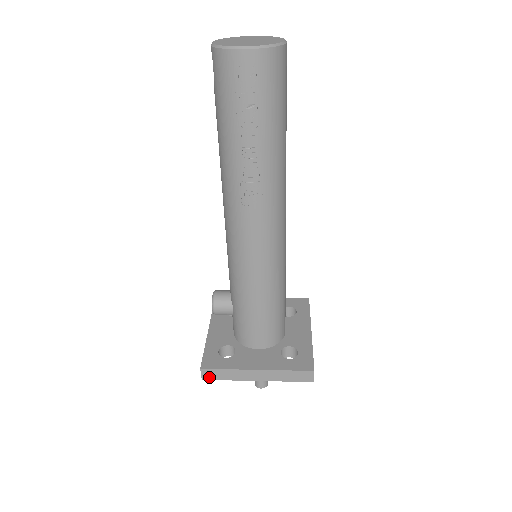
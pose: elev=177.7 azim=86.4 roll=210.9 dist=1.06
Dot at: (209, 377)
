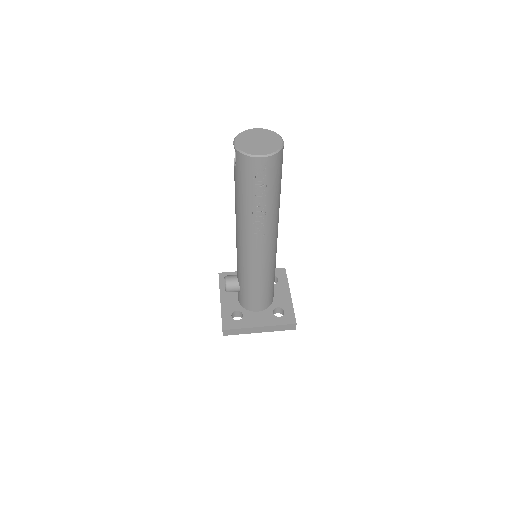
Dot at: (228, 334)
